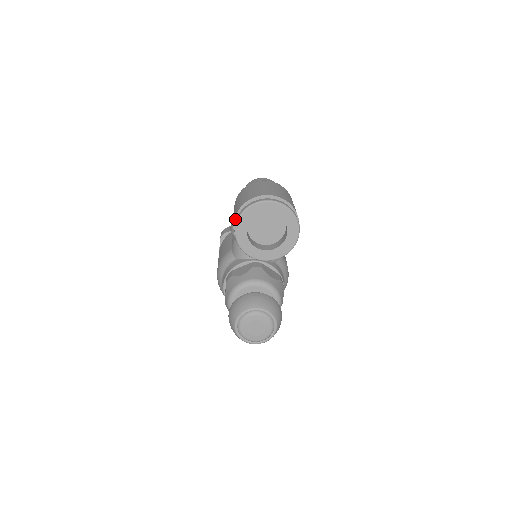
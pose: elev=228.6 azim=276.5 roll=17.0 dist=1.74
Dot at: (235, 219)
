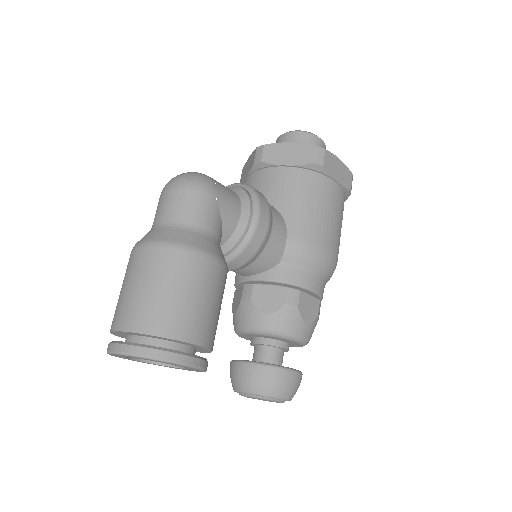
Dot at: occluded
